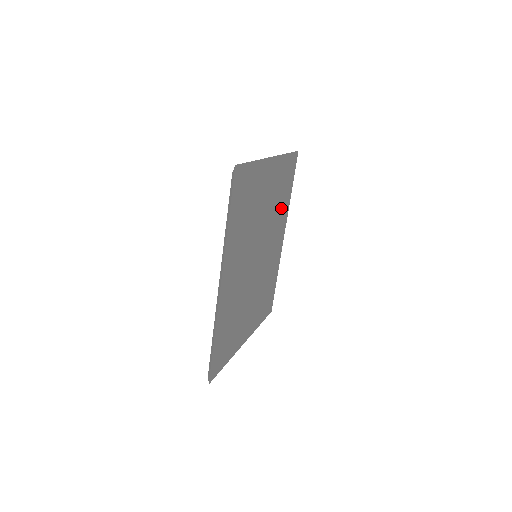
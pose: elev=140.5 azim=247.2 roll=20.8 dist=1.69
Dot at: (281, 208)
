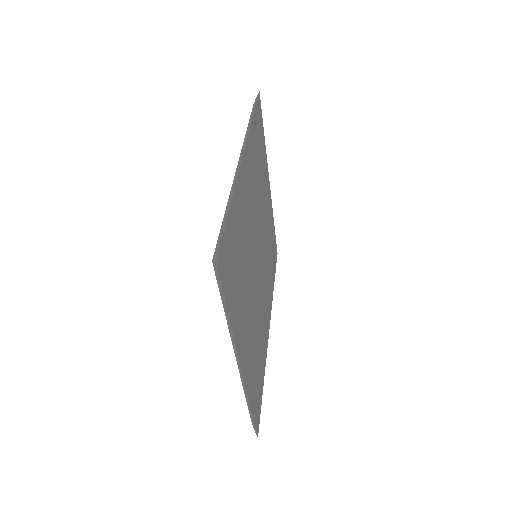
Dot at: (269, 273)
